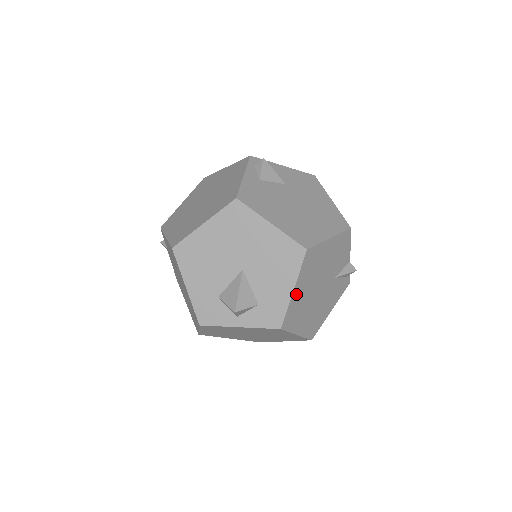
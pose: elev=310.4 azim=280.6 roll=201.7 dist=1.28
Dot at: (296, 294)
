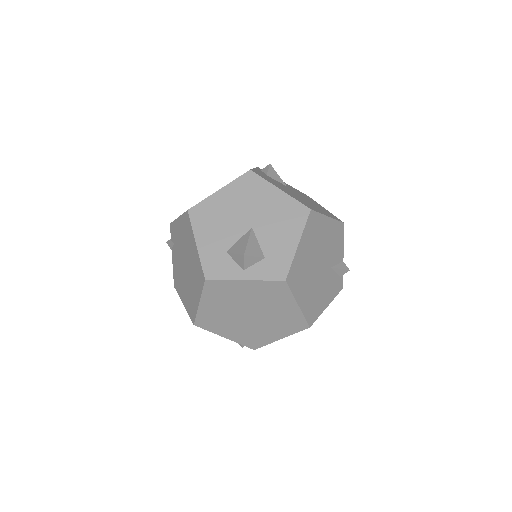
Dot at: (300, 252)
